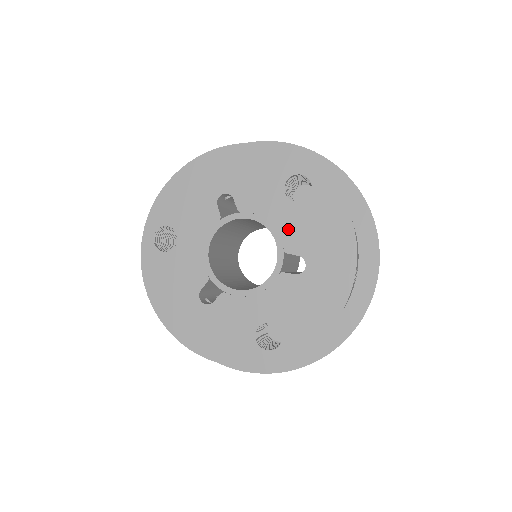
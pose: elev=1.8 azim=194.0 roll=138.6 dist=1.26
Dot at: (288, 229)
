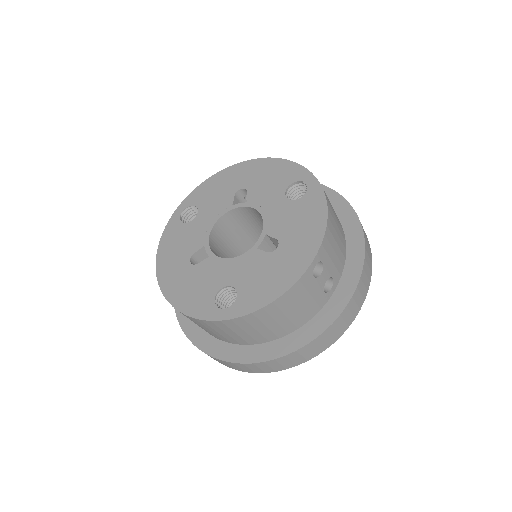
Dot at: (276, 218)
